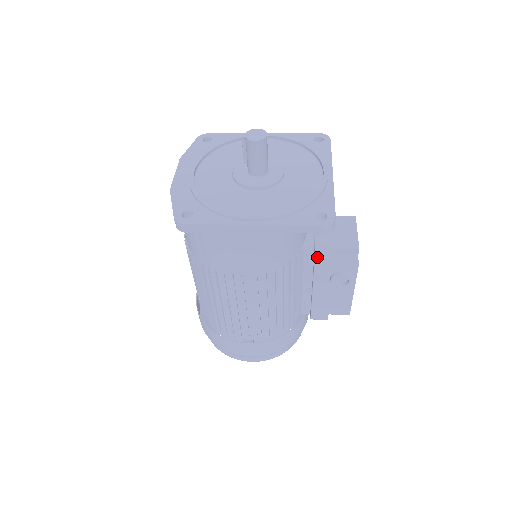
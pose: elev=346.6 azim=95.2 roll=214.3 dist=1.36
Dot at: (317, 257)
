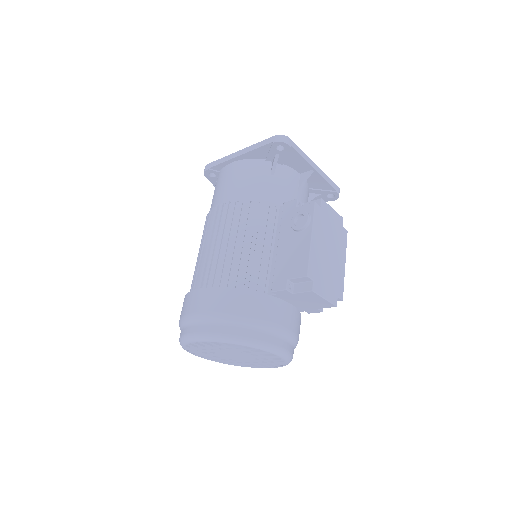
Dot at: (285, 203)
